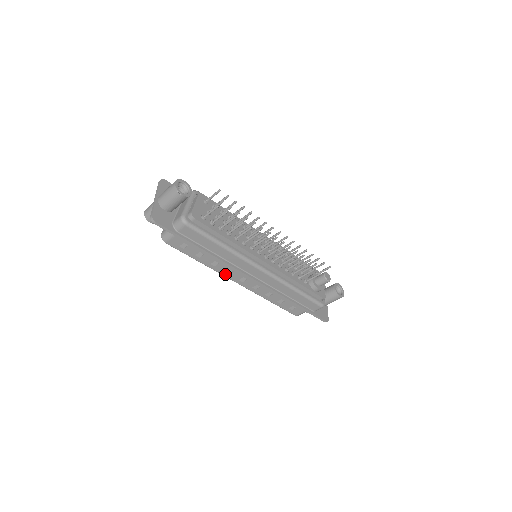
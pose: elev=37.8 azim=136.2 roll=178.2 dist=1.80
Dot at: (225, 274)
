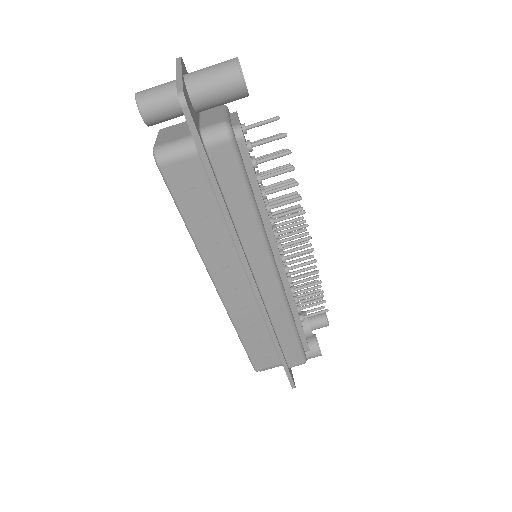
Dot at: (212, 268)
